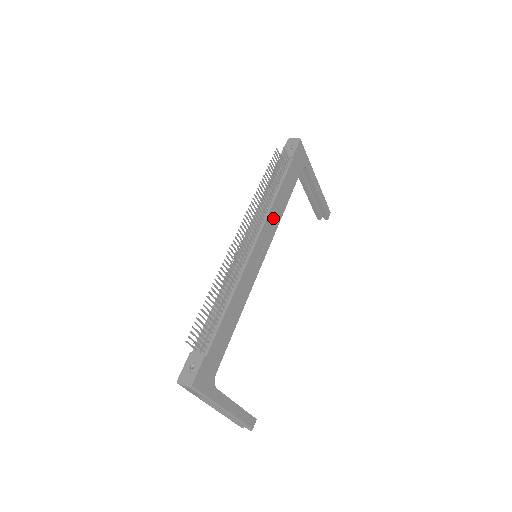
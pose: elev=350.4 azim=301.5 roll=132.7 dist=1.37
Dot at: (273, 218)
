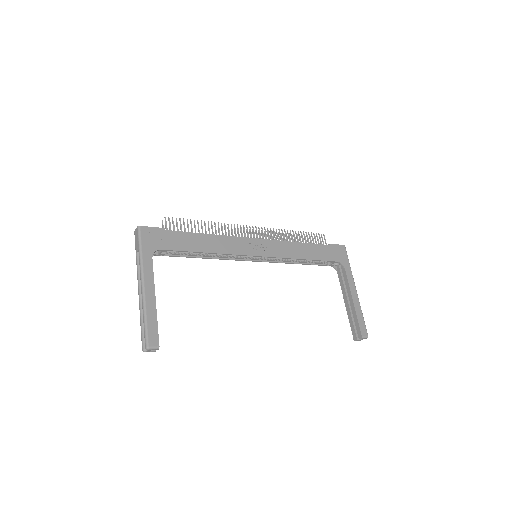
Dot at: (286, 248)
